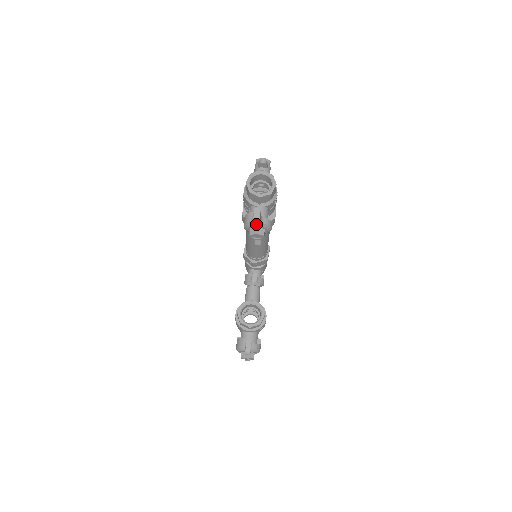
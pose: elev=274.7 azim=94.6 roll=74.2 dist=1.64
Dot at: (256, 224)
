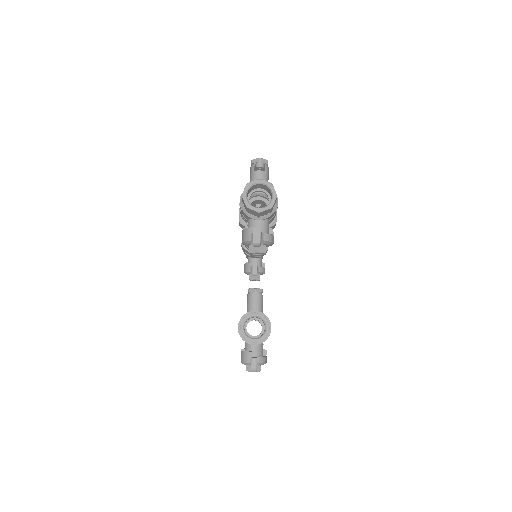
Dot at: (256, 246)
